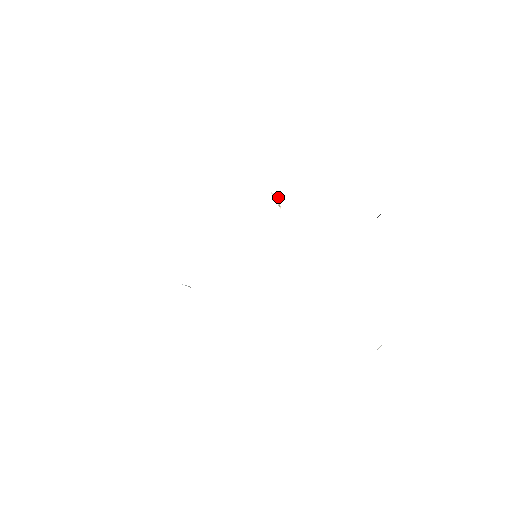
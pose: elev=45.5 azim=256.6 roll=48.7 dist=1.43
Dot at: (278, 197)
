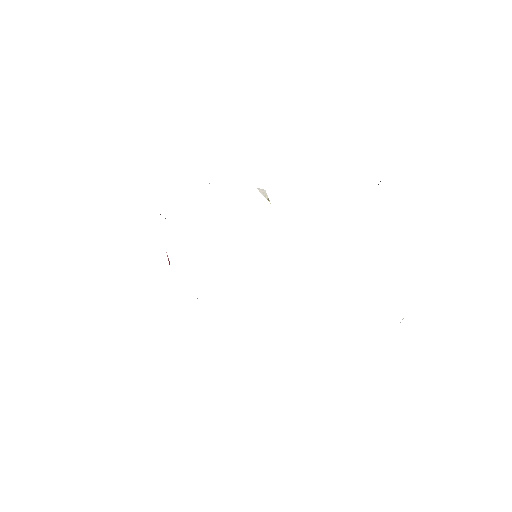
Dot at: (265, 191)
